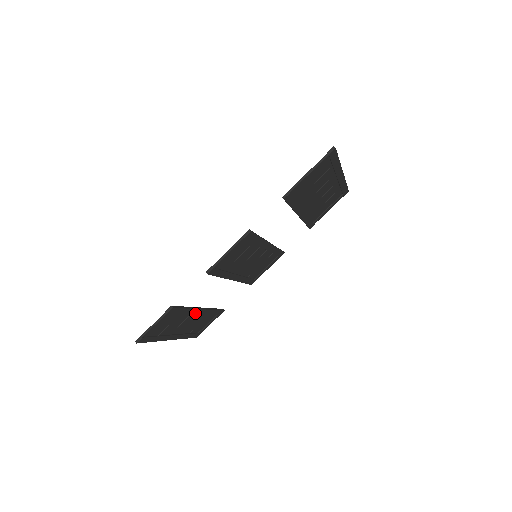
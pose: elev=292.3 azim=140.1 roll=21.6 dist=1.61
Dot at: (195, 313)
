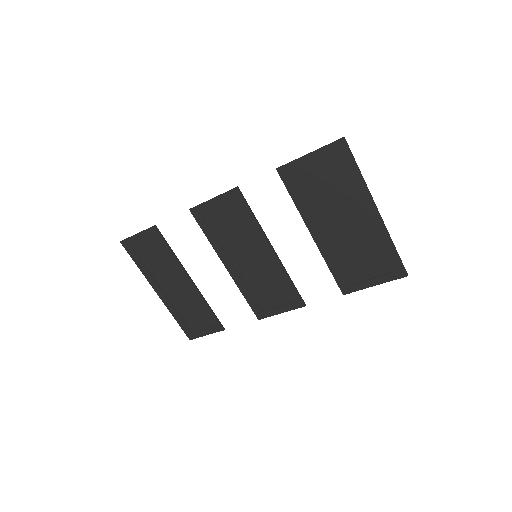
Dot at: (183, 277)
